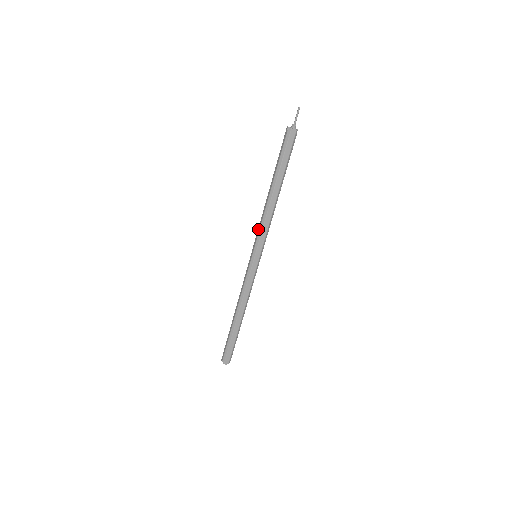
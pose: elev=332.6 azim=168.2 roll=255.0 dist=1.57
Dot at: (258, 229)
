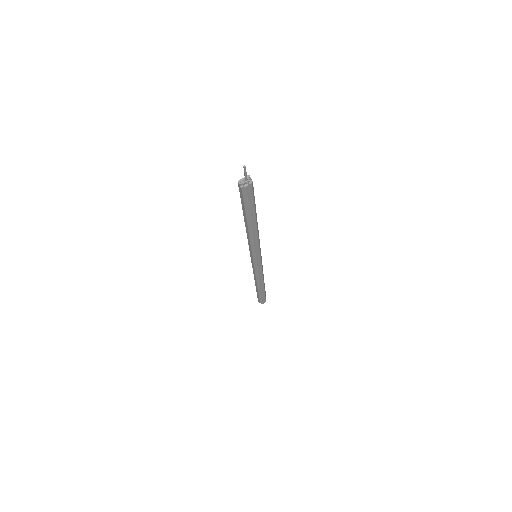
Dot at: (249, 245)
